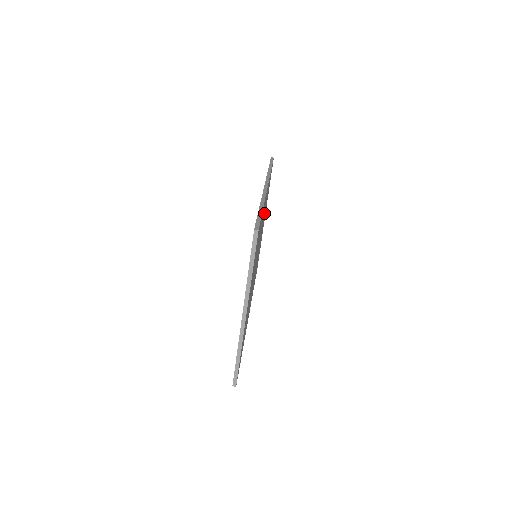
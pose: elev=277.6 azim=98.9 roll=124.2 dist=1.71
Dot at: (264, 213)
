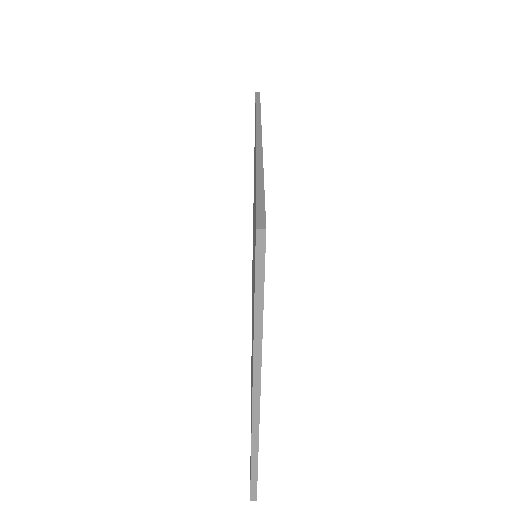
Dot at: occluded
